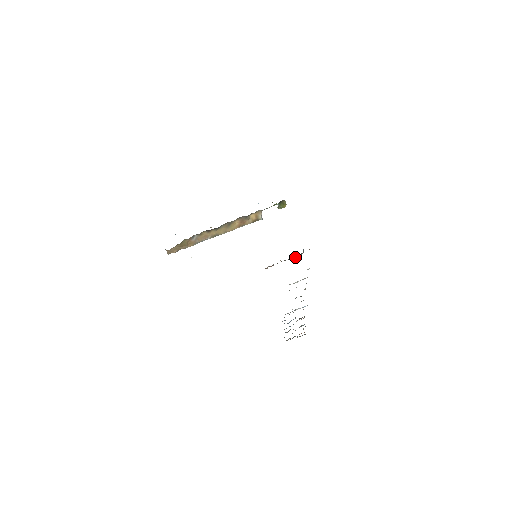
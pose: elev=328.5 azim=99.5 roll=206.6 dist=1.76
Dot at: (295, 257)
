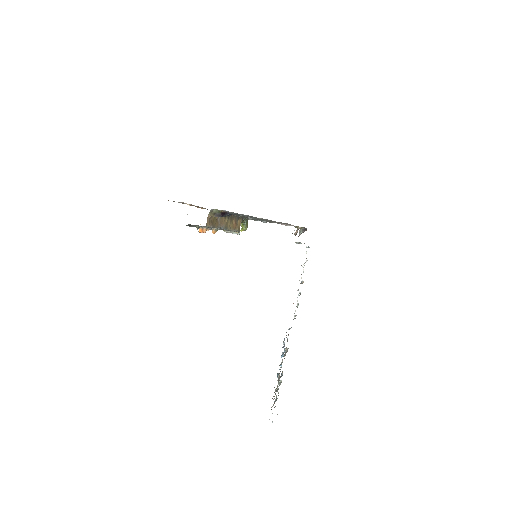
Dot at: occluded
